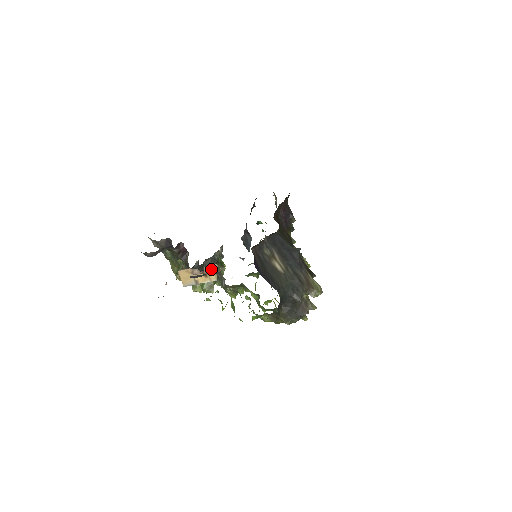
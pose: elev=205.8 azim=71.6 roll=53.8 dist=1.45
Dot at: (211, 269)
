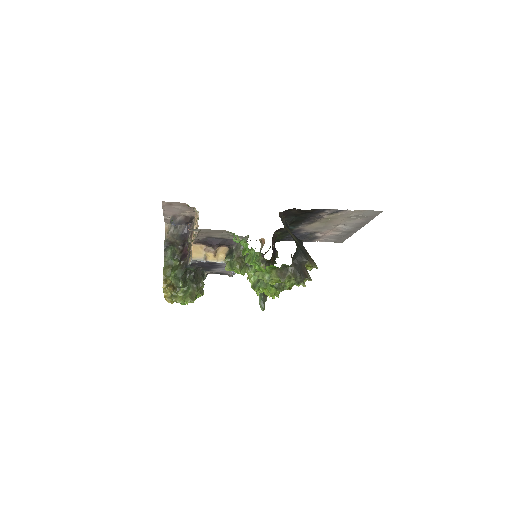
Dot at: (221, 251)
